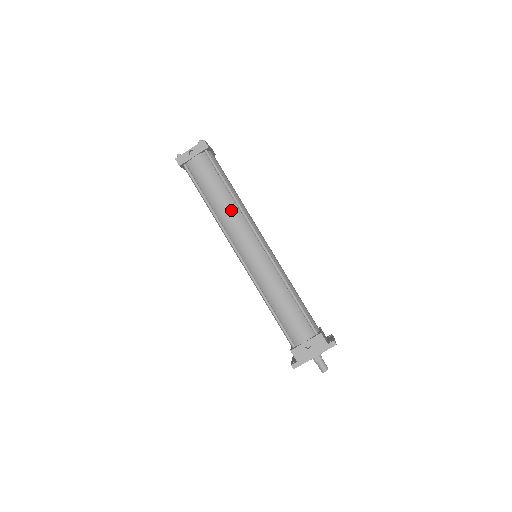
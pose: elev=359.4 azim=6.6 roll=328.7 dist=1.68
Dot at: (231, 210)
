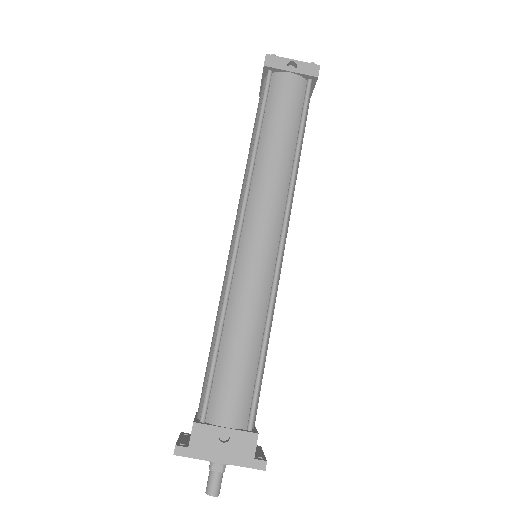
Dot at: (280, 170)
